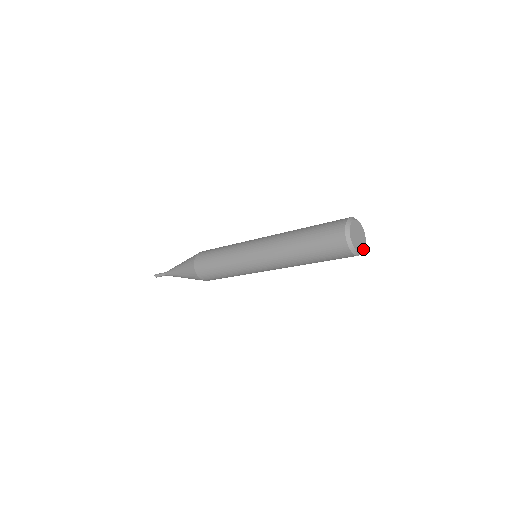
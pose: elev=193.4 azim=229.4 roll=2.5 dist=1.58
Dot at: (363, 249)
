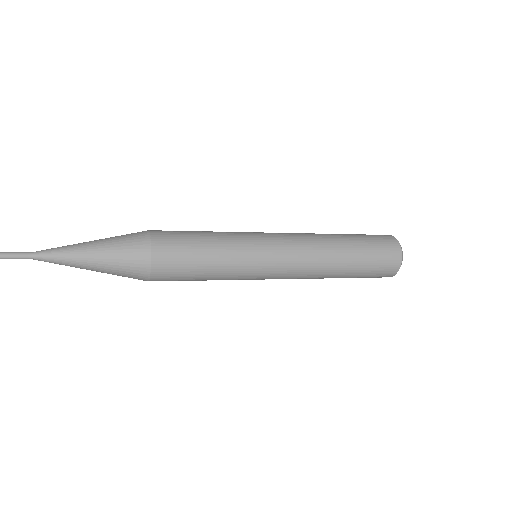
Dot at: occluded
